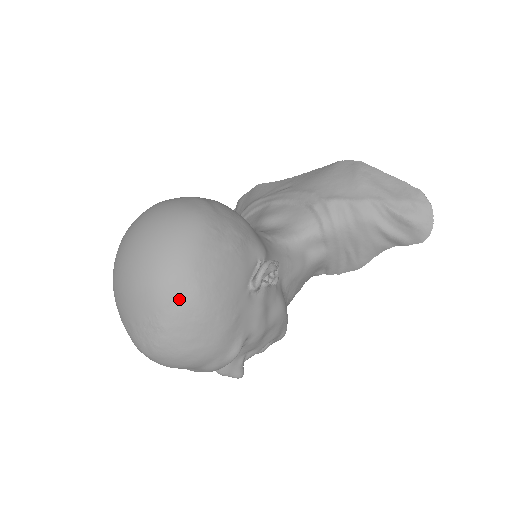
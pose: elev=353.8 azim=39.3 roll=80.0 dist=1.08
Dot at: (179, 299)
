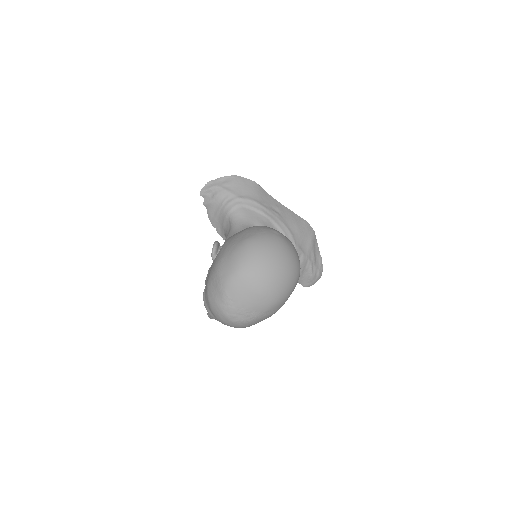
Dot at: (274, 311)
